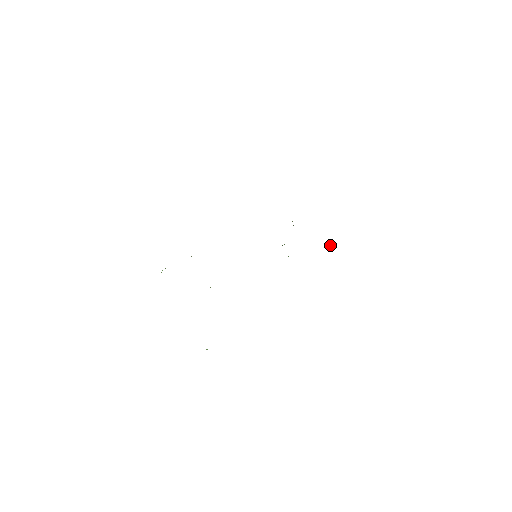
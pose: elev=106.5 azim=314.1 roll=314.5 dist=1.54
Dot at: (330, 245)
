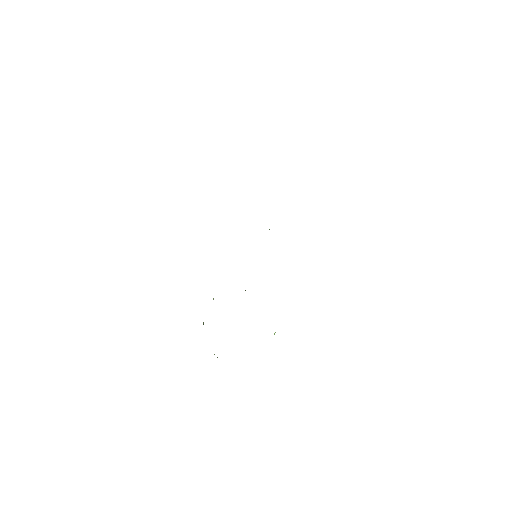
Dot at: occluded
